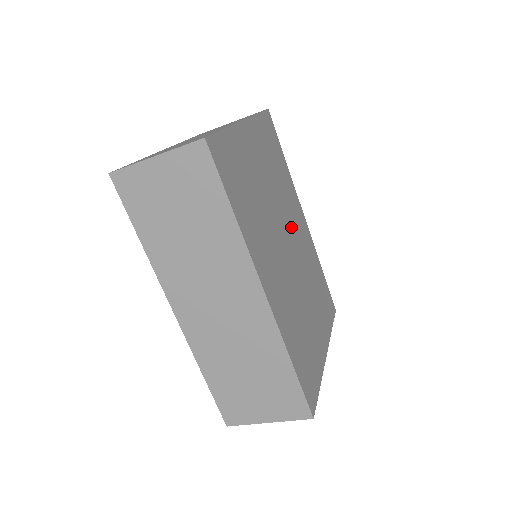
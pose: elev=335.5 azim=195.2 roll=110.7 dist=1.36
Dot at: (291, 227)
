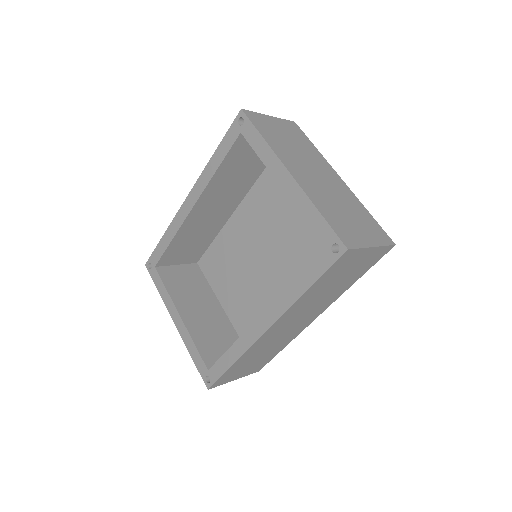
Dot at: occluded
